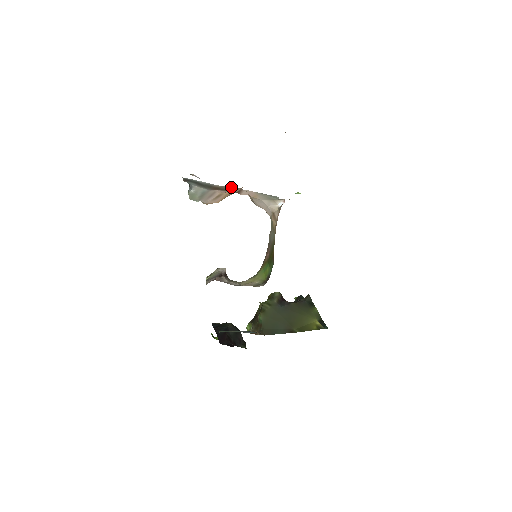
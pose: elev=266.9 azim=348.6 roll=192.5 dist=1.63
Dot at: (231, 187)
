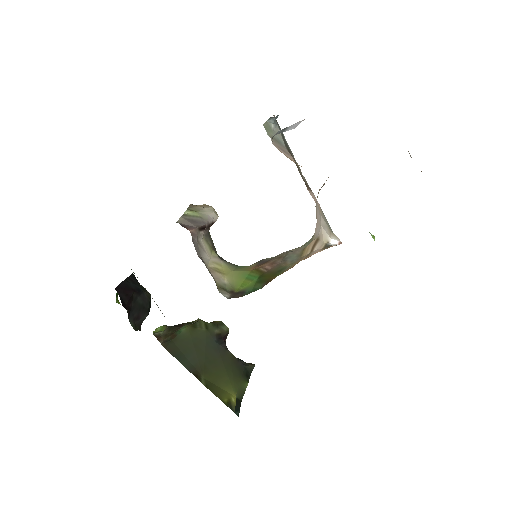
Dot at: occluded
